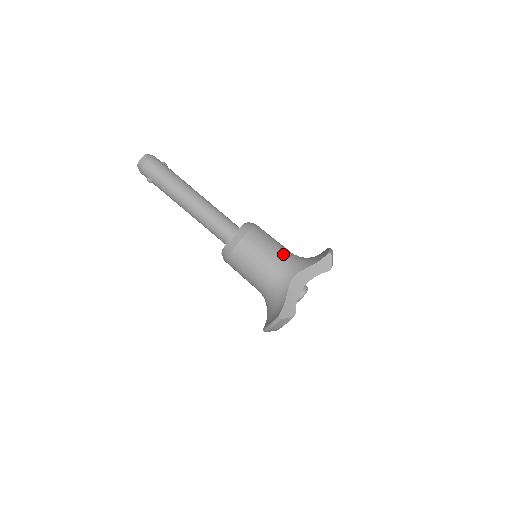
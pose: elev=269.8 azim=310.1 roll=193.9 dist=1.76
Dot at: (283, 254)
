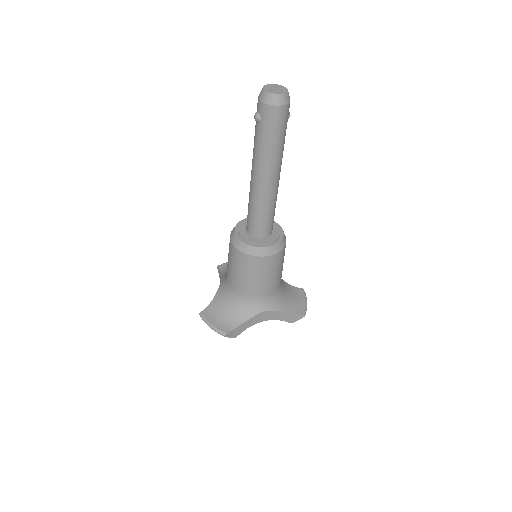
Dot at: (277, 285)
